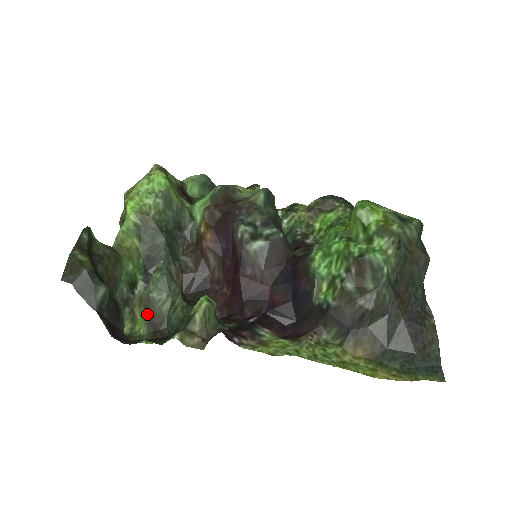
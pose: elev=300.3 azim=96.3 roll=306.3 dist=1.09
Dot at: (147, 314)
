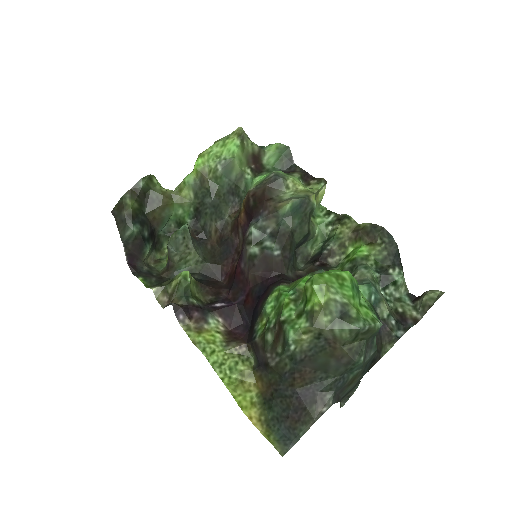
Dot at: (168, 255)
